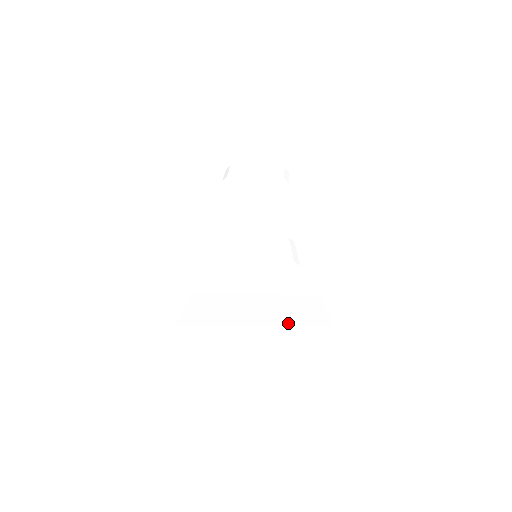
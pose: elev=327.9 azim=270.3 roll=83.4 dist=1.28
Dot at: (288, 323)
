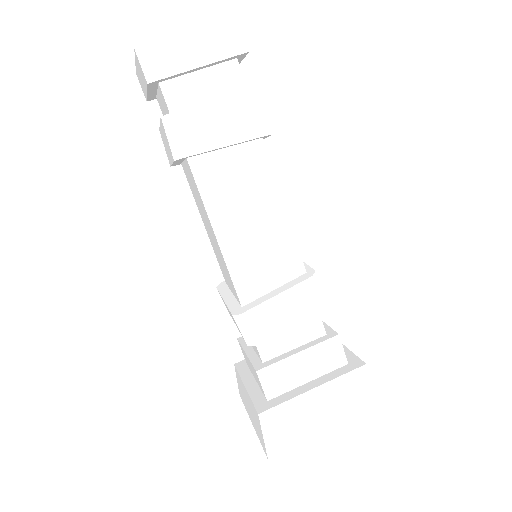
Dot at: (353, 415)
